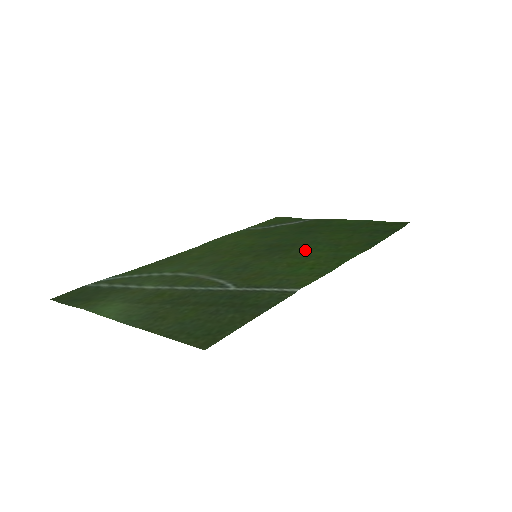
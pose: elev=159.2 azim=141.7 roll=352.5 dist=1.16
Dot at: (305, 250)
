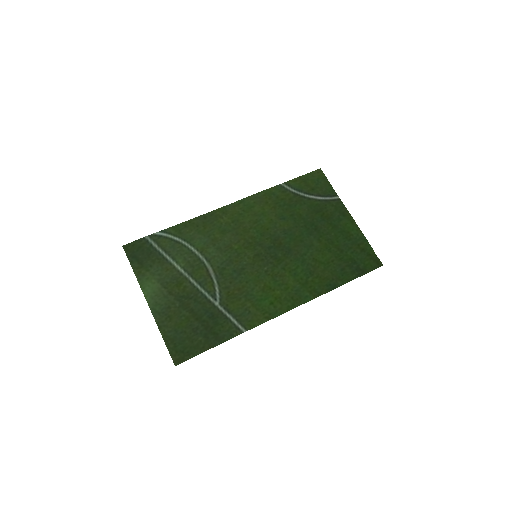
Dot at: (287, 270)
